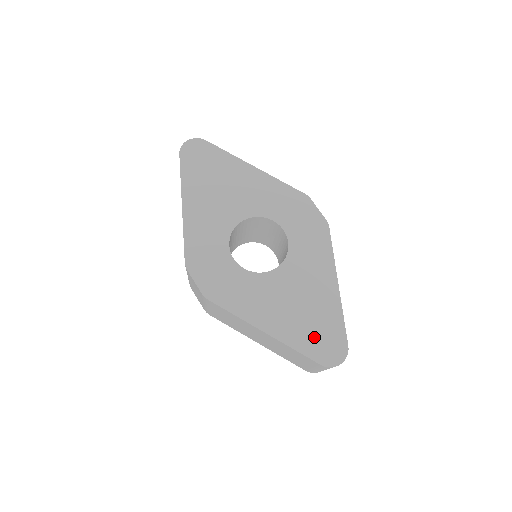
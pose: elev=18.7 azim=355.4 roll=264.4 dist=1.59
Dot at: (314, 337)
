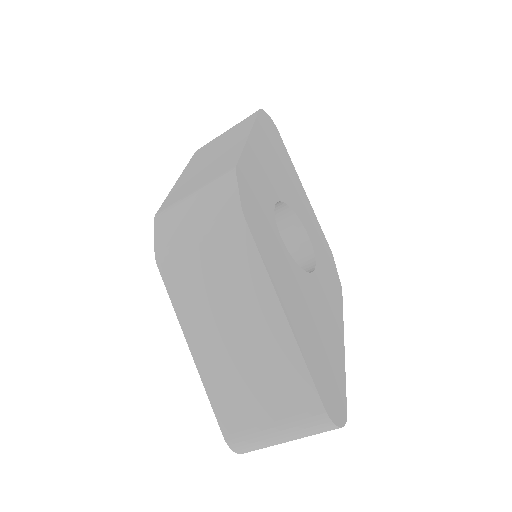
Dot at: (323, 370)
